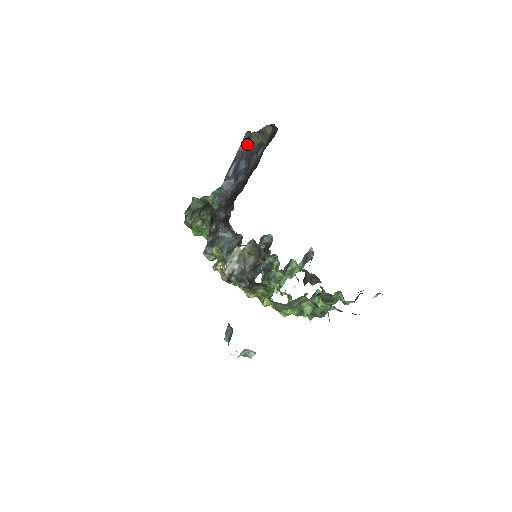
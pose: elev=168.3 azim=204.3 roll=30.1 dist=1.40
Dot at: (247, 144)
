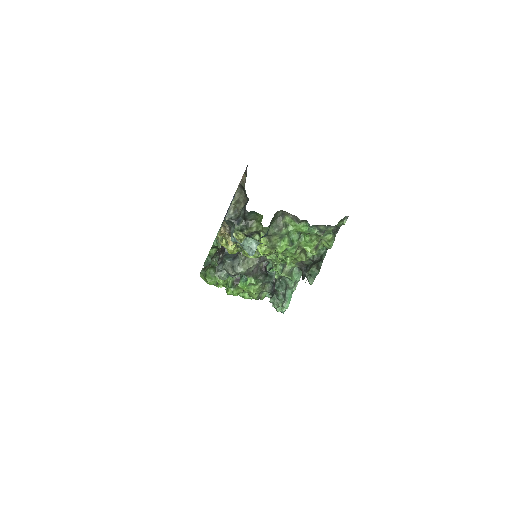
Dot at: occluded
